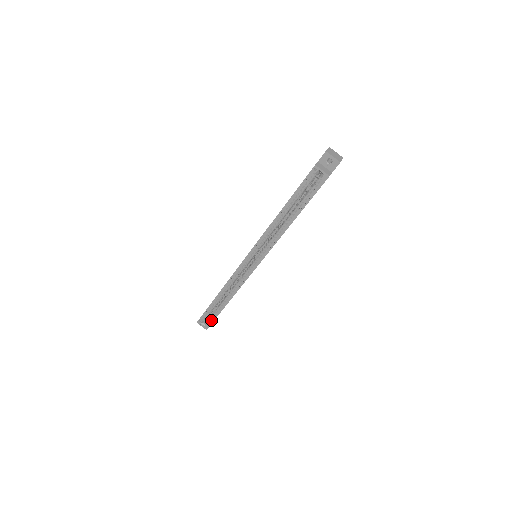
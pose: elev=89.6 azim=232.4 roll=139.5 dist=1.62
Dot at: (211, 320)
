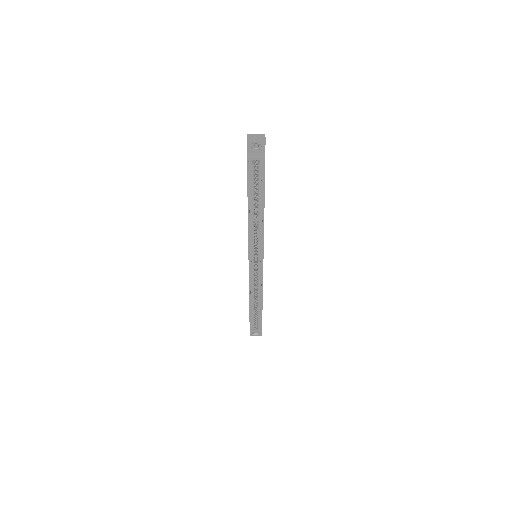
Dot at: (259, 327)
